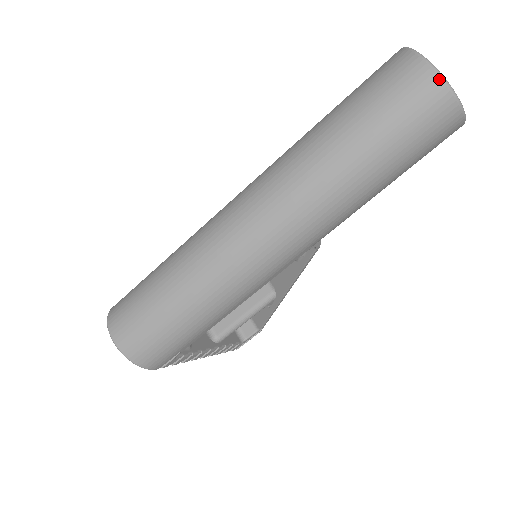
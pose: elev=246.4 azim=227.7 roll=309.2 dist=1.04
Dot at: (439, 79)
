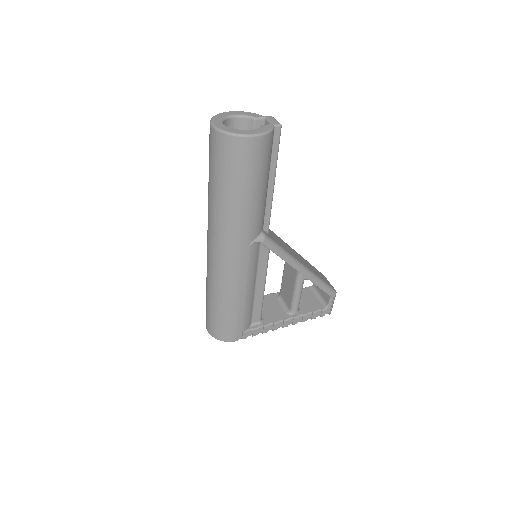
Dot at: (217, 132)
